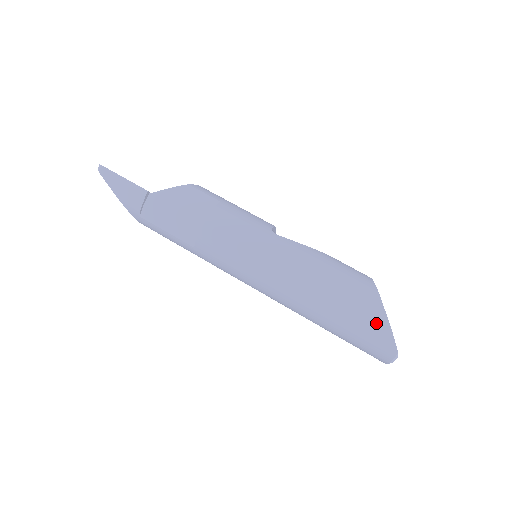
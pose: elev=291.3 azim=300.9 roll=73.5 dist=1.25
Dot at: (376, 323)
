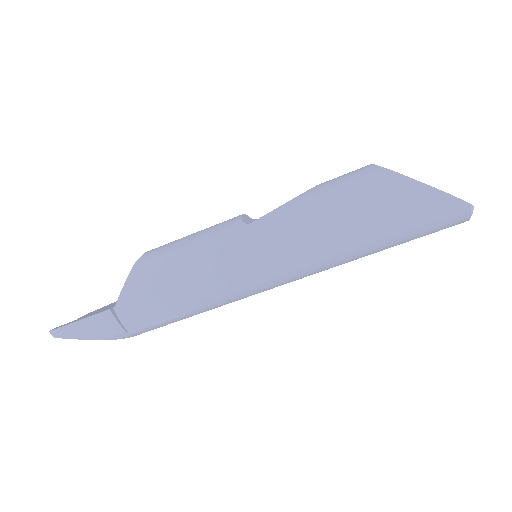
Dot at: (423, 201)
